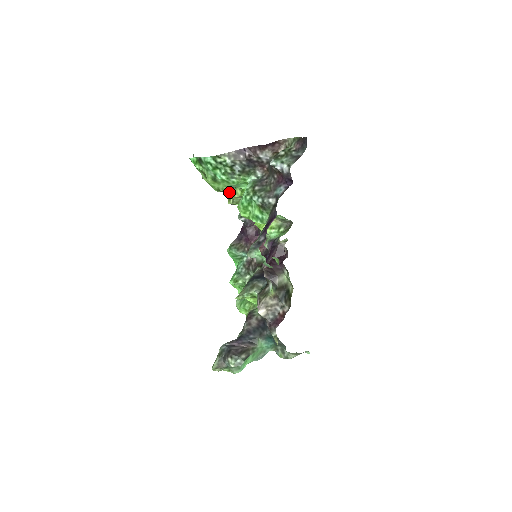
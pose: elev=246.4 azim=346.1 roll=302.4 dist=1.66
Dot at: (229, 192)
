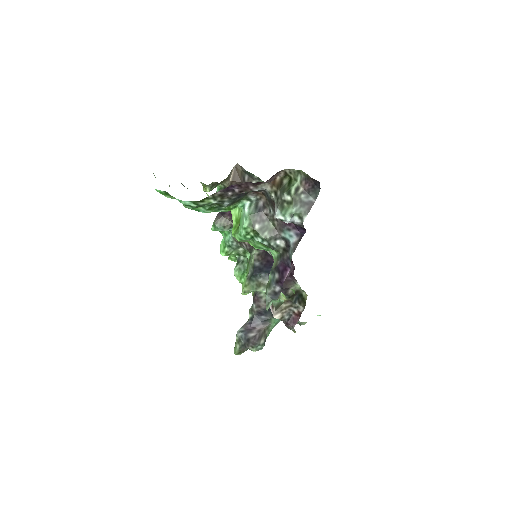
Dot at: occluded
